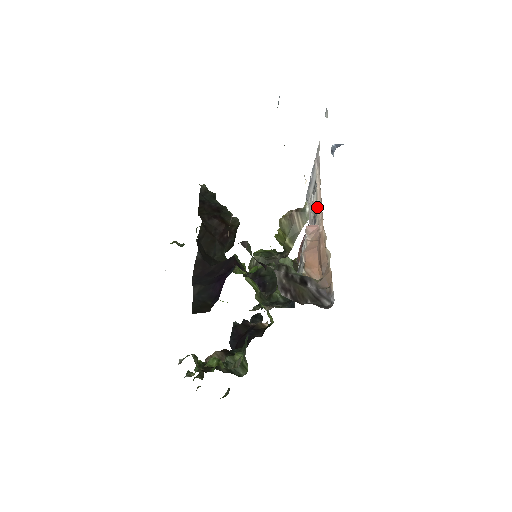
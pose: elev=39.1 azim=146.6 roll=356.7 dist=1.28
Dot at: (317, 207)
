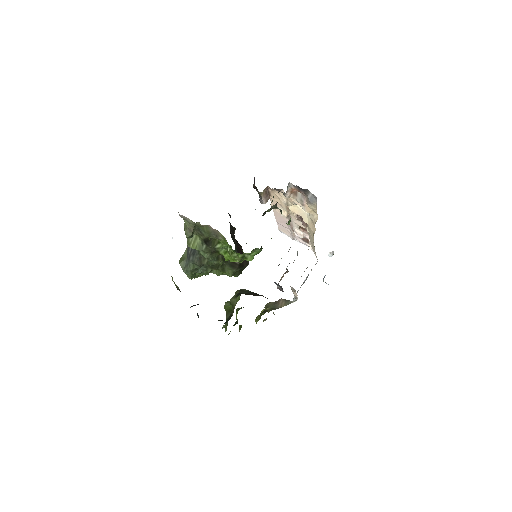
Dot at: occluded
